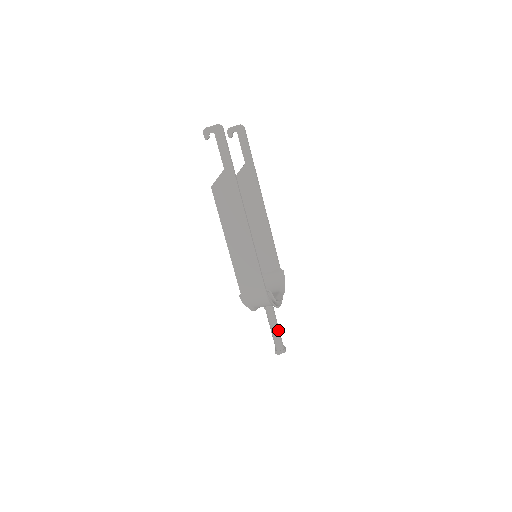
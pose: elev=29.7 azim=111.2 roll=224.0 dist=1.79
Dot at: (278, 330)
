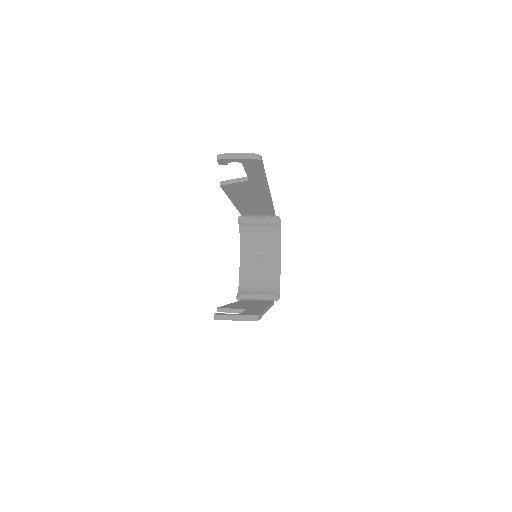
Dot at: occluded
